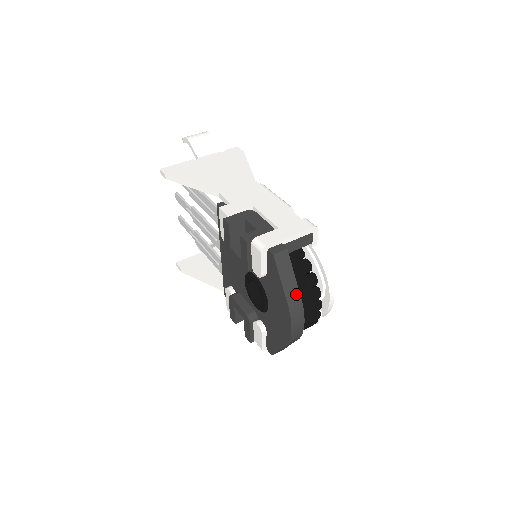
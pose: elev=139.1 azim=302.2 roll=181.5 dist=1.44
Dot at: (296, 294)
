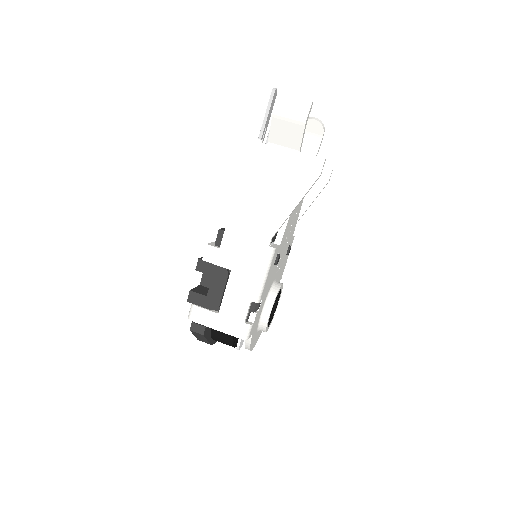
Dot at: (206, 342)
